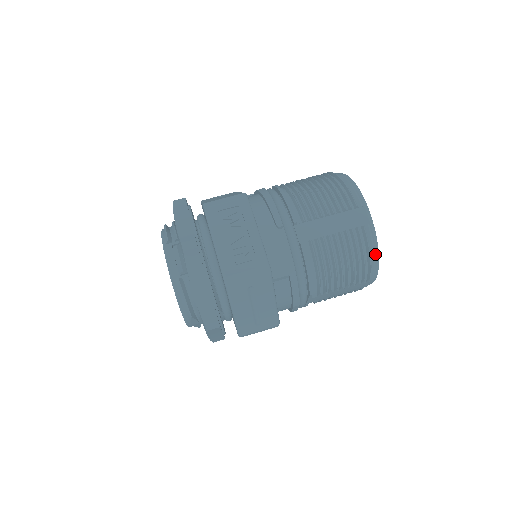
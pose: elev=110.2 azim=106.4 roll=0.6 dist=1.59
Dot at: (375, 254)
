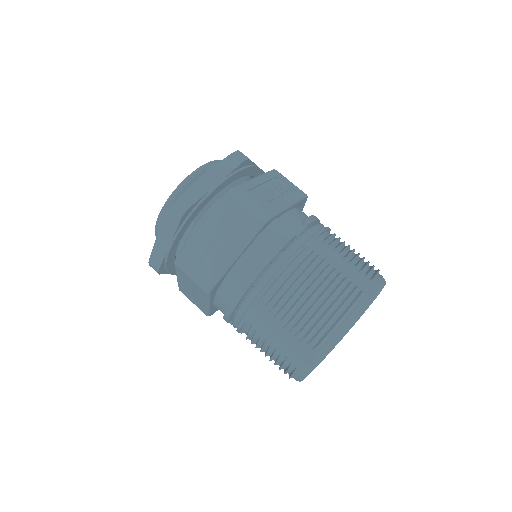
Dot at: (347, 325)
